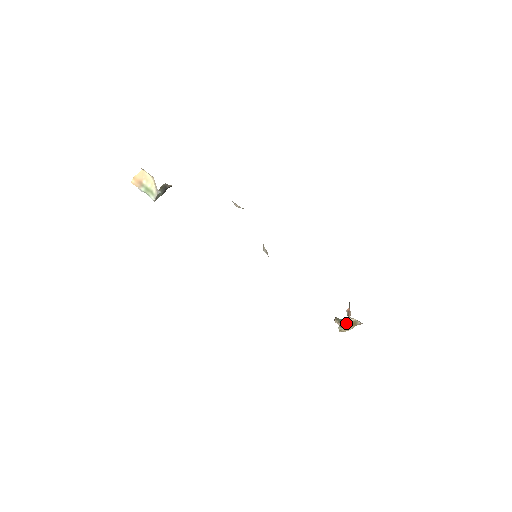
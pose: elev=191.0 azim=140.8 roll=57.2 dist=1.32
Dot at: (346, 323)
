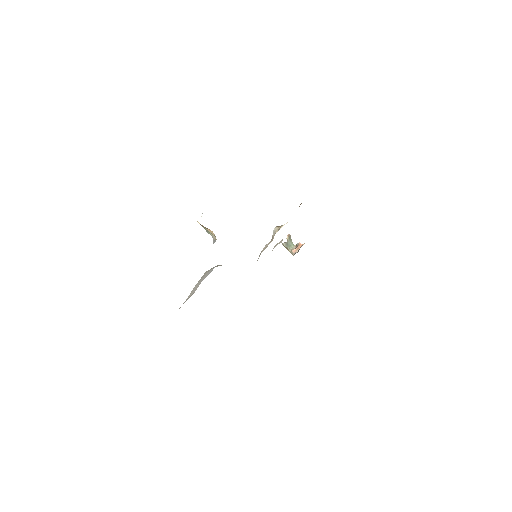
Dot at: (290, 248)
